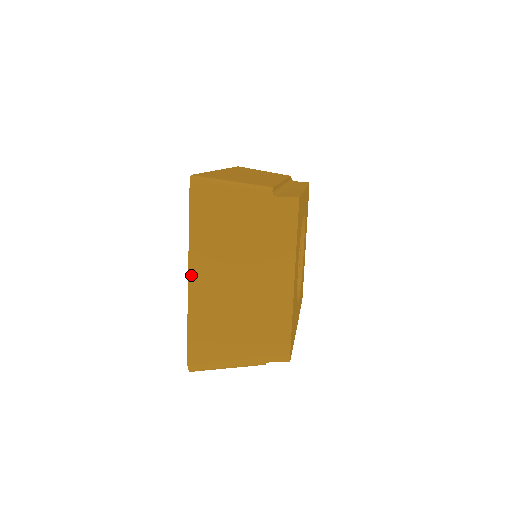
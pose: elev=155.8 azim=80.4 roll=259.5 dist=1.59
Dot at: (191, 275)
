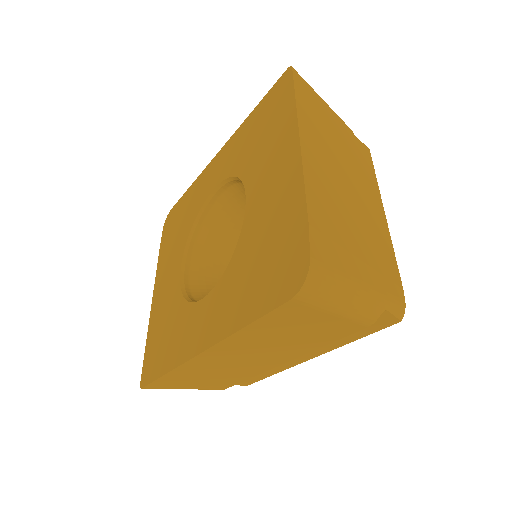
Dot at: (303, 147)
